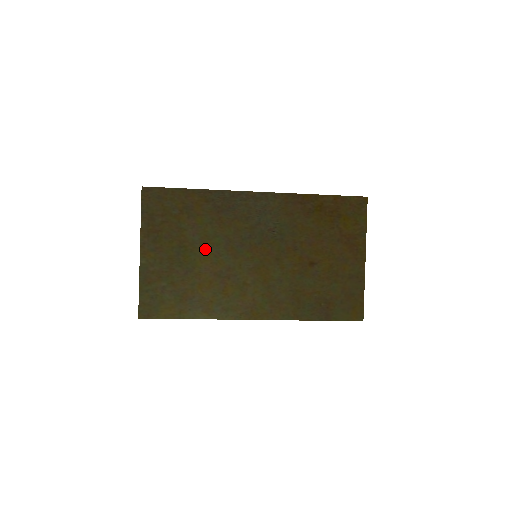
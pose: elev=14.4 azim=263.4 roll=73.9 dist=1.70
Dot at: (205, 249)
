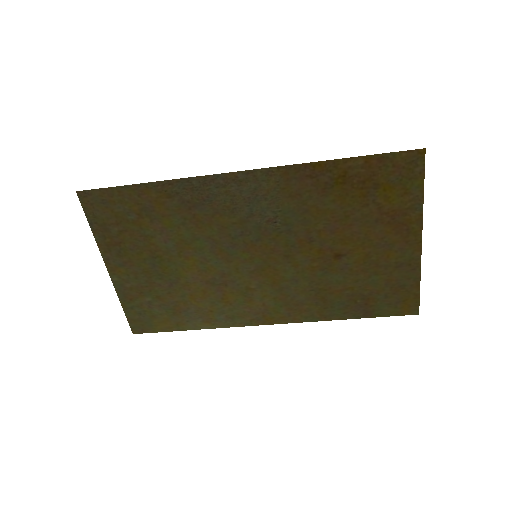
Dot at: (186, 256)
